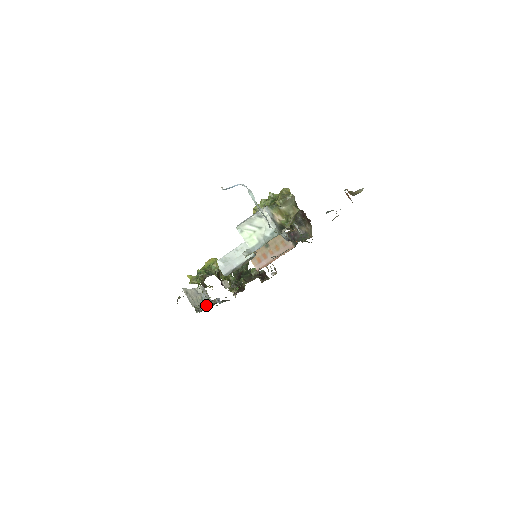
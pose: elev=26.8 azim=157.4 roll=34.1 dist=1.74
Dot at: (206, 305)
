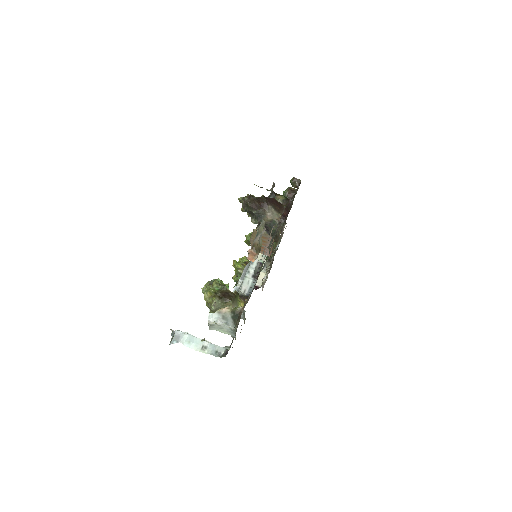
Dot at: occluded
